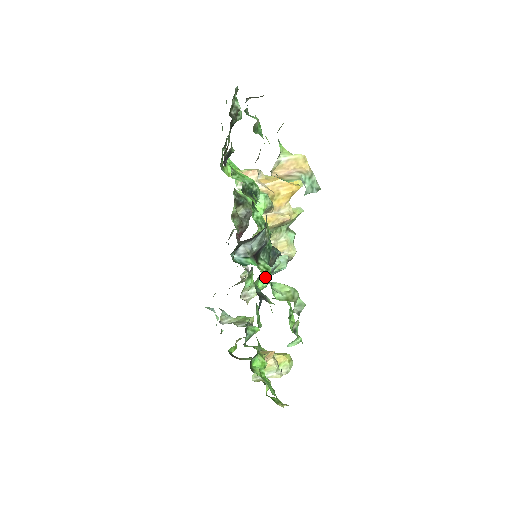
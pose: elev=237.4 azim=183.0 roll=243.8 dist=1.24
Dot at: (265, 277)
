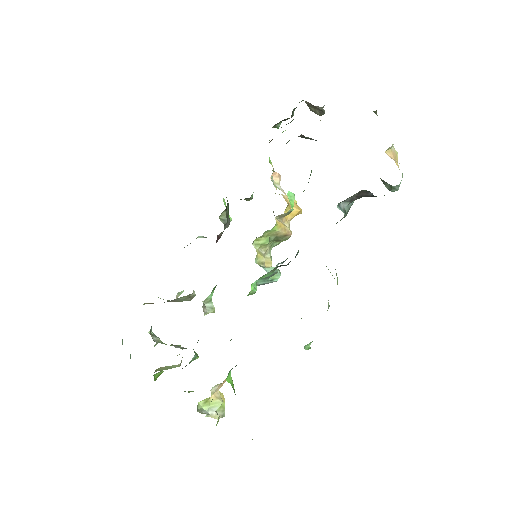
Dot at: occluded
